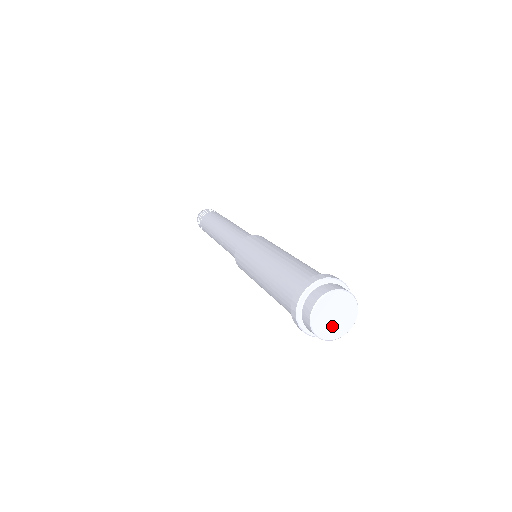
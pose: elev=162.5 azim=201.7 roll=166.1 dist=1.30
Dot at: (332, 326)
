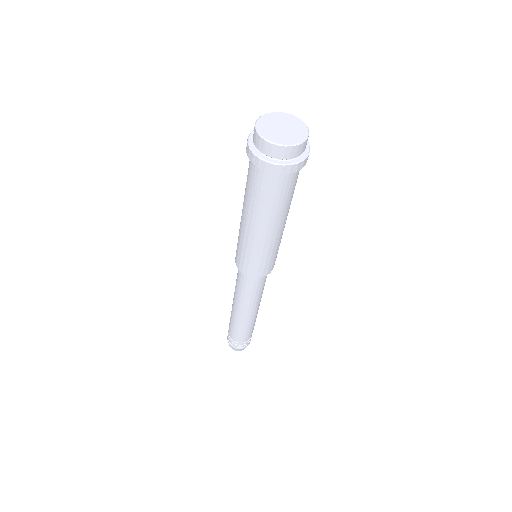
Dot at: (276, 133)
